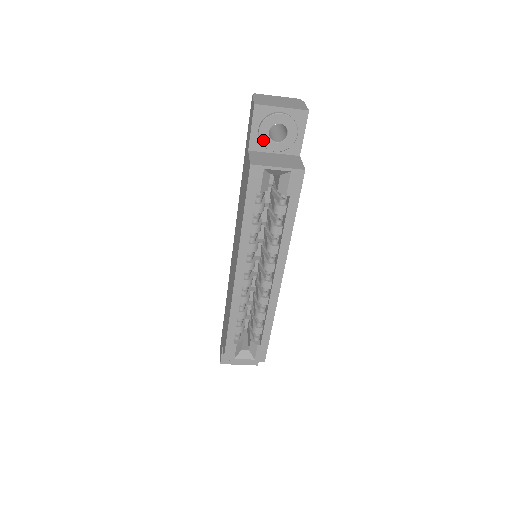
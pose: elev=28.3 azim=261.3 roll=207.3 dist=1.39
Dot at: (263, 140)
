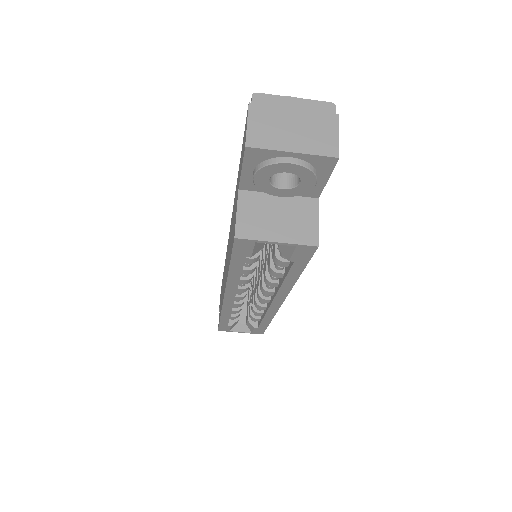
Dot at: (260, 185)
